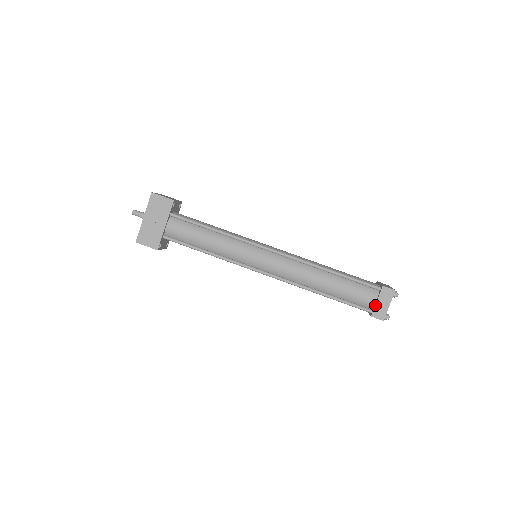
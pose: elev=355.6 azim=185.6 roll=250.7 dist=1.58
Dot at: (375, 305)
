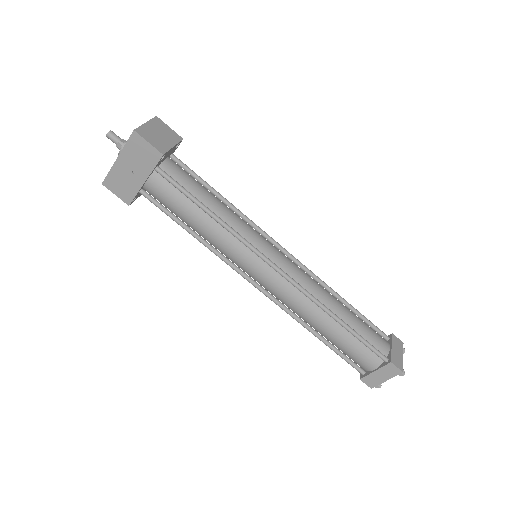
Dot at: (371, 373)
